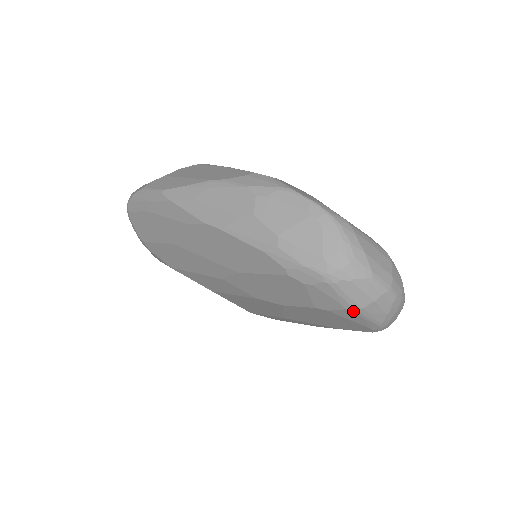
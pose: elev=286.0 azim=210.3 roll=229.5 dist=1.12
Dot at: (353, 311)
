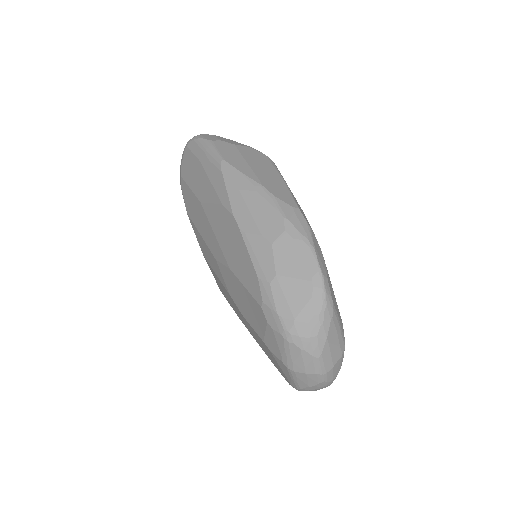
Dot at: (287, 367)
